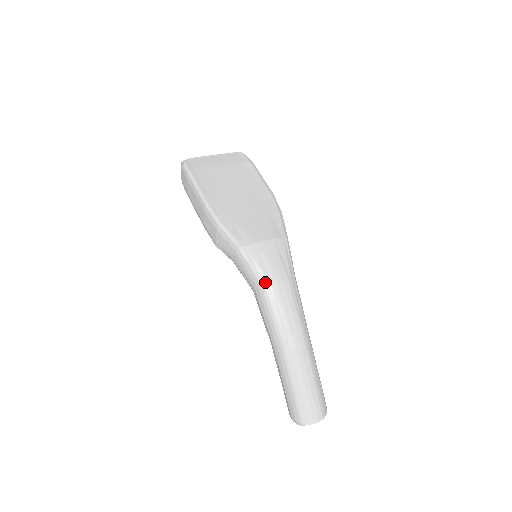
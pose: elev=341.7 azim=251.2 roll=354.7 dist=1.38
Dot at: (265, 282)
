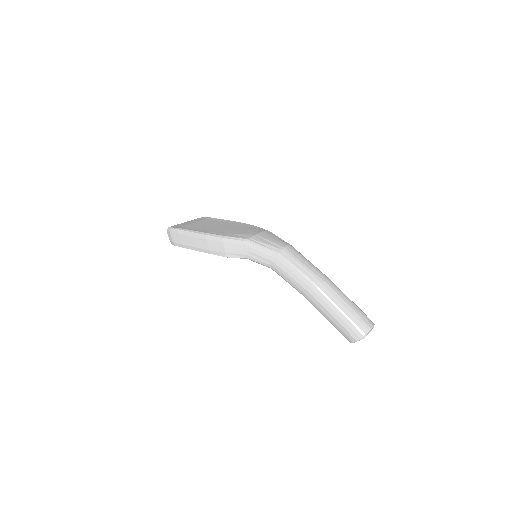
Dot at: (277, 250)
